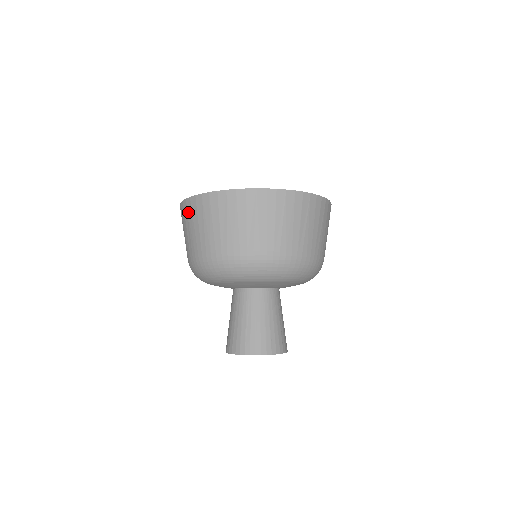
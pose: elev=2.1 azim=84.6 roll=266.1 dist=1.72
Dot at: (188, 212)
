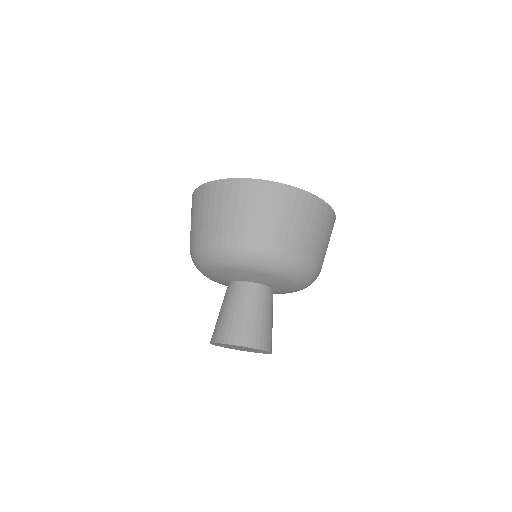
Dot at: occluded
